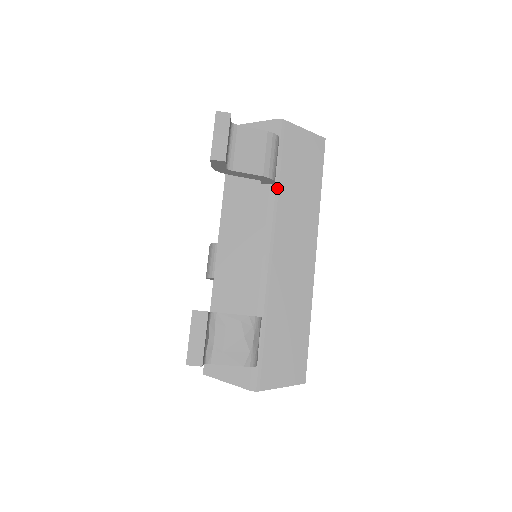
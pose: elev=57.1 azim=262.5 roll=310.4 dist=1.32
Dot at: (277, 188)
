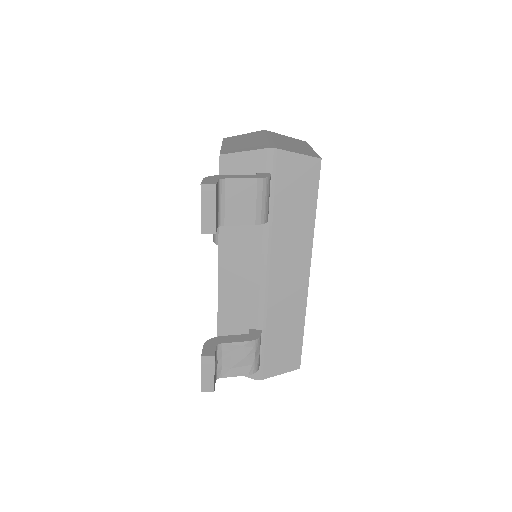
Dot at: (271, 221)
